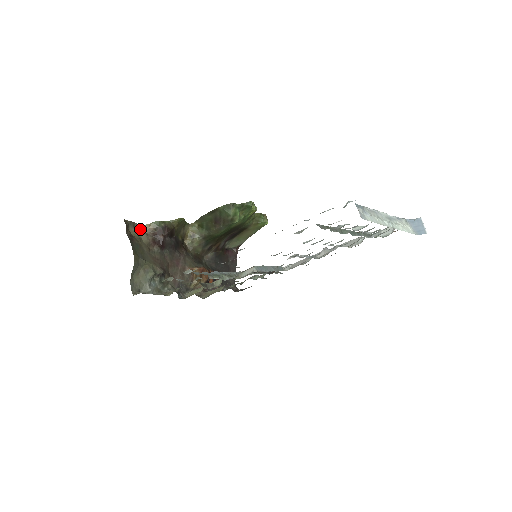
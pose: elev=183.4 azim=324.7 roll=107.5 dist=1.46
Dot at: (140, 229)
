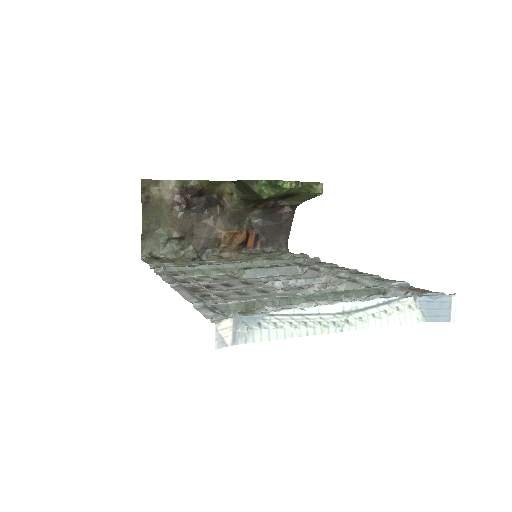
Dot at: (166, 185)
